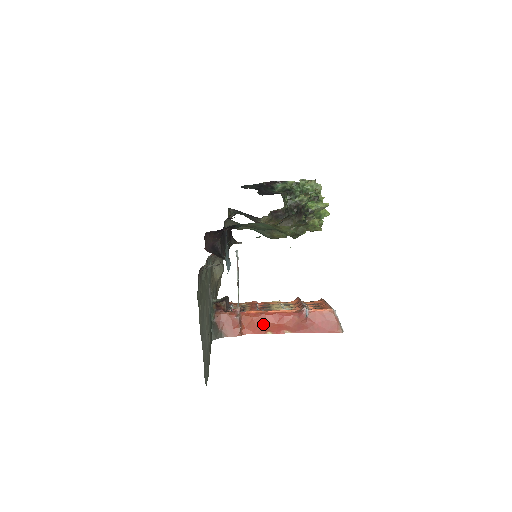
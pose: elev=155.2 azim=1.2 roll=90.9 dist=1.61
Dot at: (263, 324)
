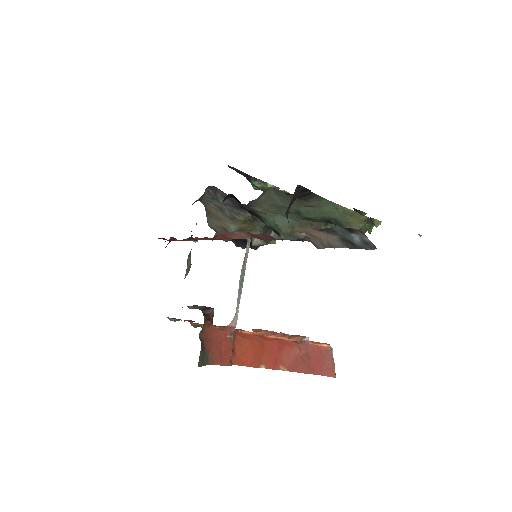
Dot at: (259, 352)
